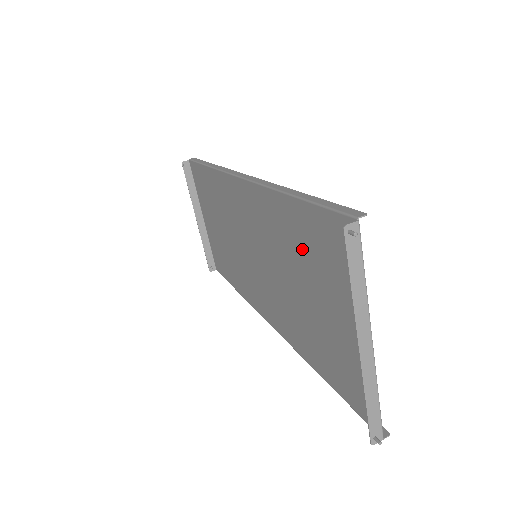
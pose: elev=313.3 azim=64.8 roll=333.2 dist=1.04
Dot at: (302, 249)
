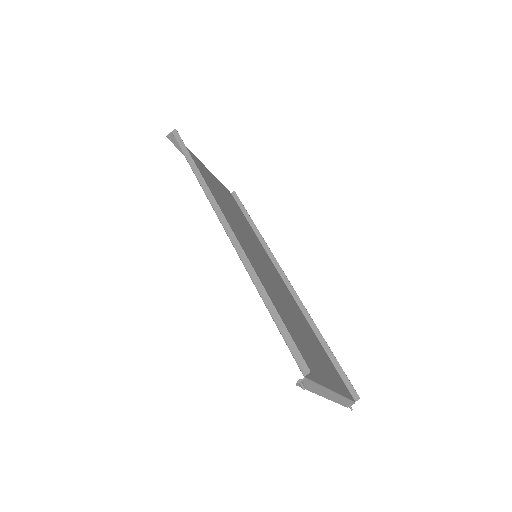
Dot at: (282, 318)
